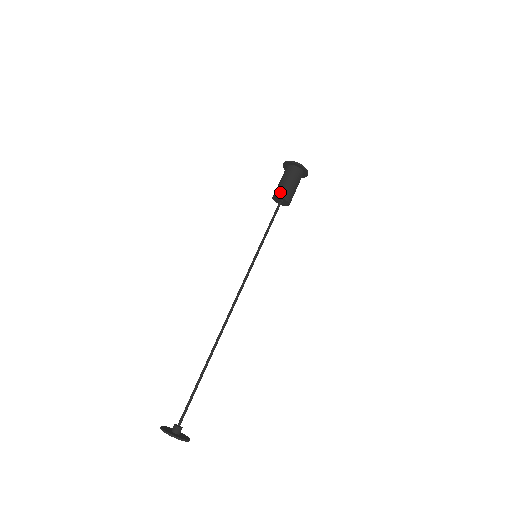
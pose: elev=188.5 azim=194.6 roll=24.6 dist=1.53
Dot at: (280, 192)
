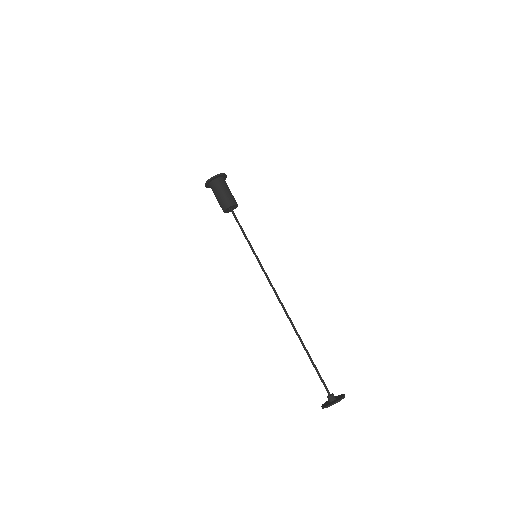
Dot at: (222, 207)
